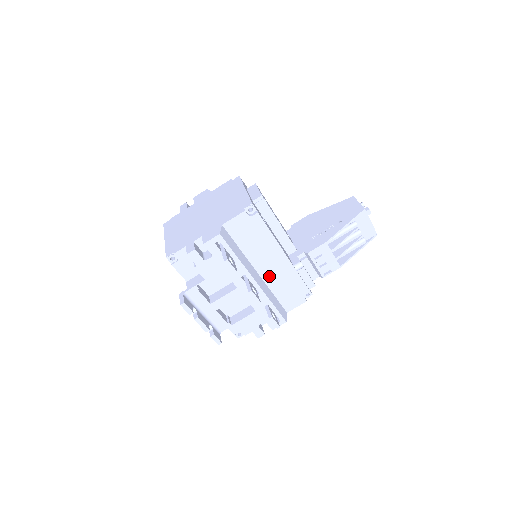
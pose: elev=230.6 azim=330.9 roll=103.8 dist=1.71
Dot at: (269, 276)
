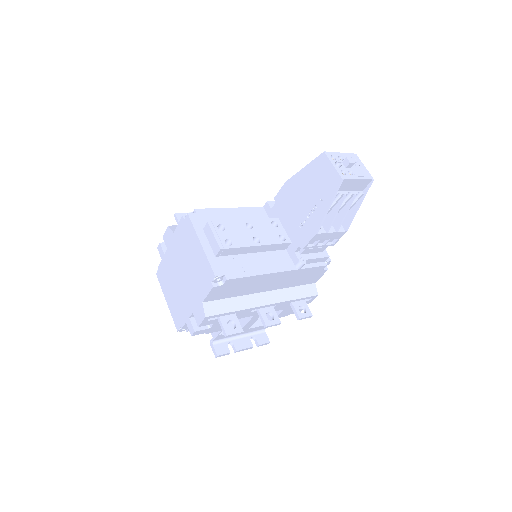
Dot at: (277, 286)
